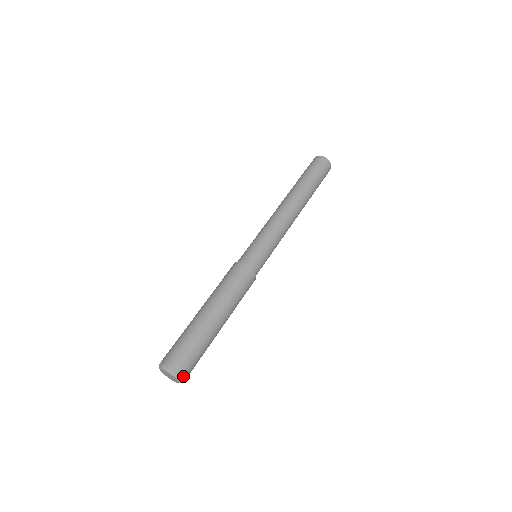
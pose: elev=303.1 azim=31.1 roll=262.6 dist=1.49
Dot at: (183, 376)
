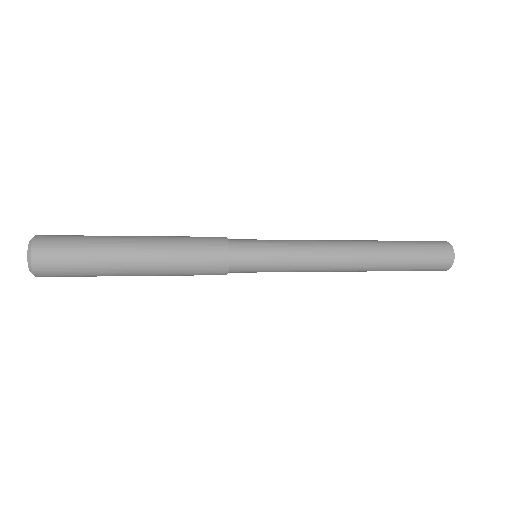
Dot at: (35, 252)
